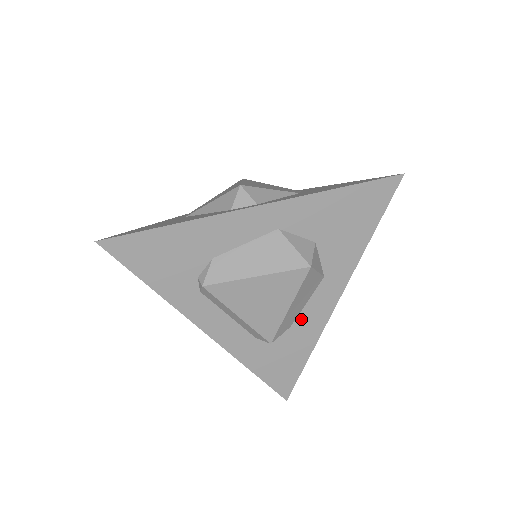
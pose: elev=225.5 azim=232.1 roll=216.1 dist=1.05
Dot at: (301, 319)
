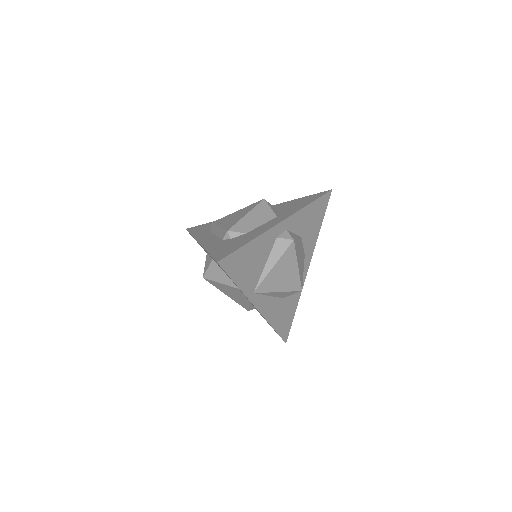
Dot at: (255, 230)
